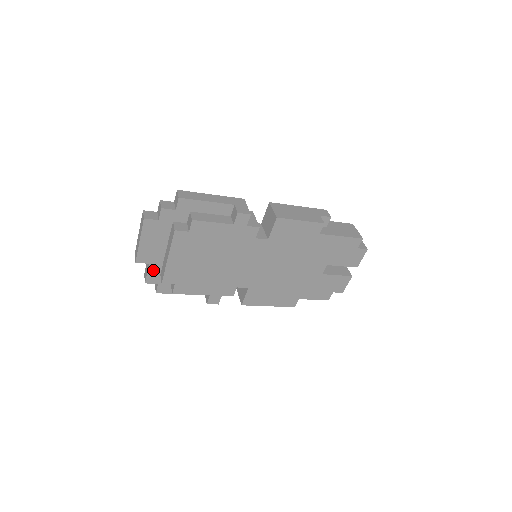
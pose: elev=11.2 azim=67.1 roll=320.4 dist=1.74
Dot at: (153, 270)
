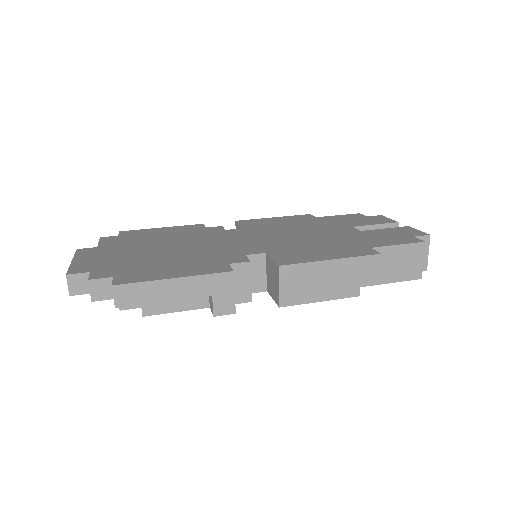
Dot at: occluded
